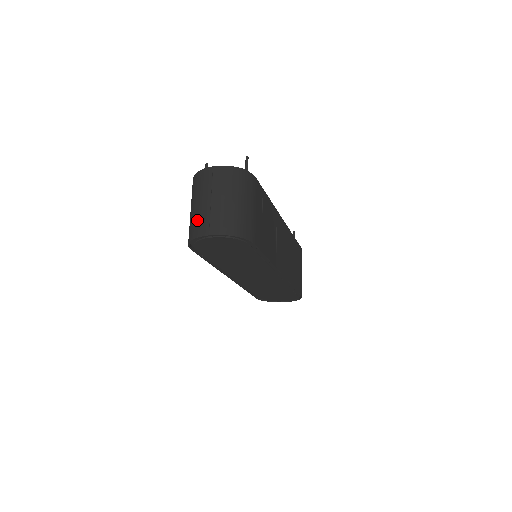
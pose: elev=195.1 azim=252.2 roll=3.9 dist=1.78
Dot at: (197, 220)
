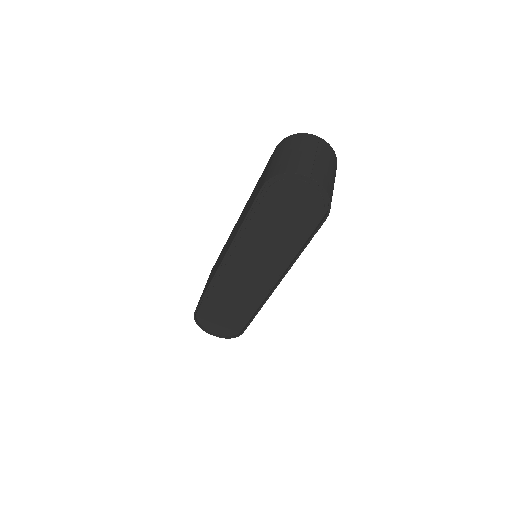
Dot at: (297, 162)
